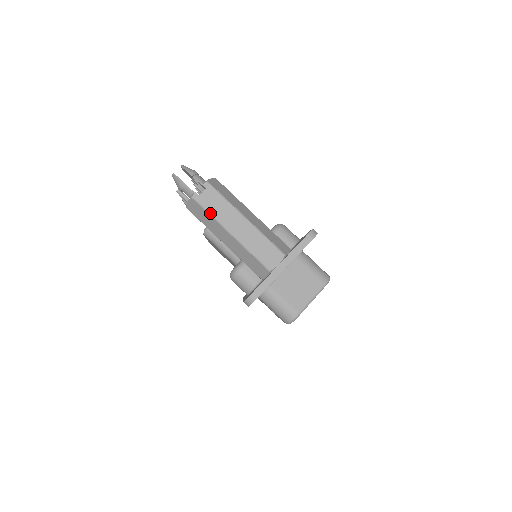
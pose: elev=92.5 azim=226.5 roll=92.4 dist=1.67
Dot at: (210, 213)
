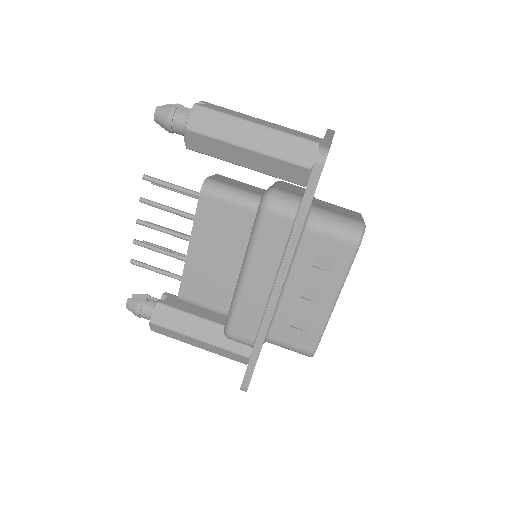
Dot at: (223, 112)
